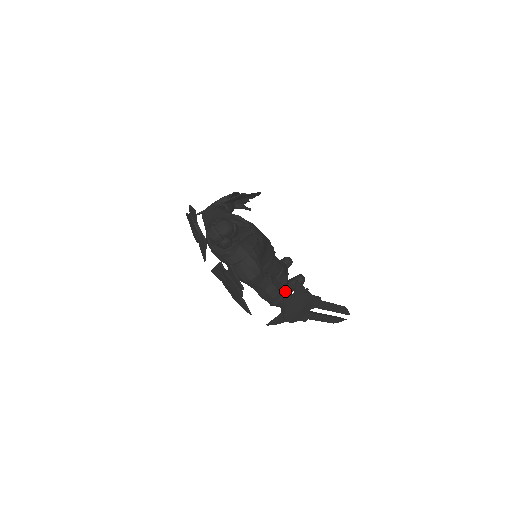
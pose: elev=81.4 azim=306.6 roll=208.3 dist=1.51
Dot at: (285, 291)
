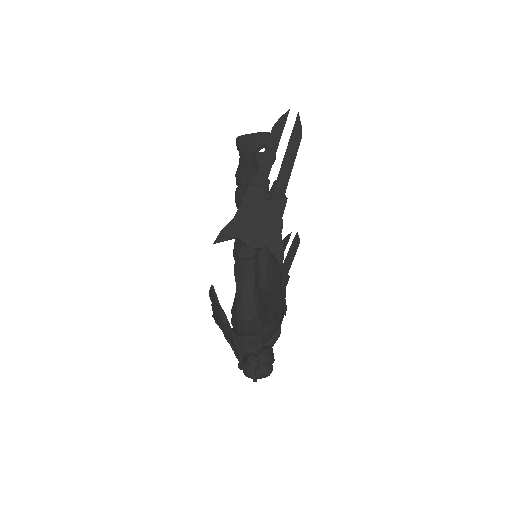
Dot at: occluded
